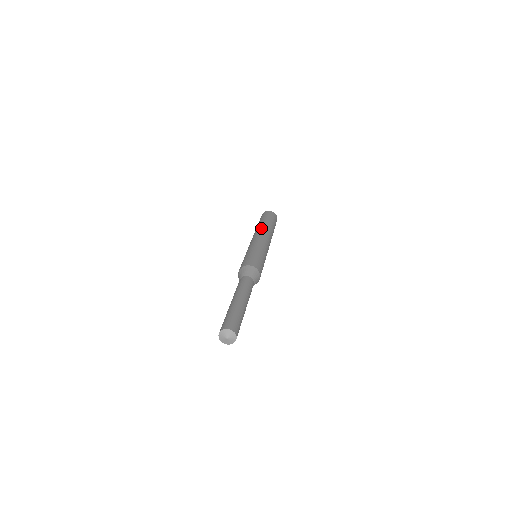
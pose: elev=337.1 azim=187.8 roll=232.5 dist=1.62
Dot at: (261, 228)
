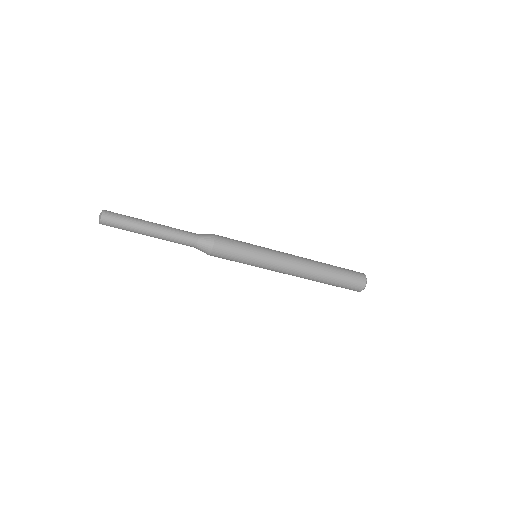
Dot at: occluded
